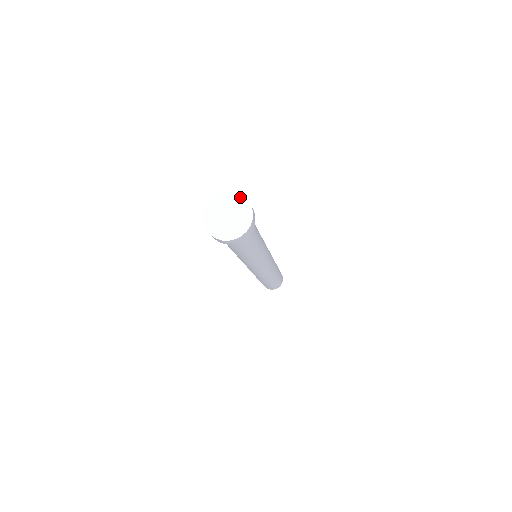
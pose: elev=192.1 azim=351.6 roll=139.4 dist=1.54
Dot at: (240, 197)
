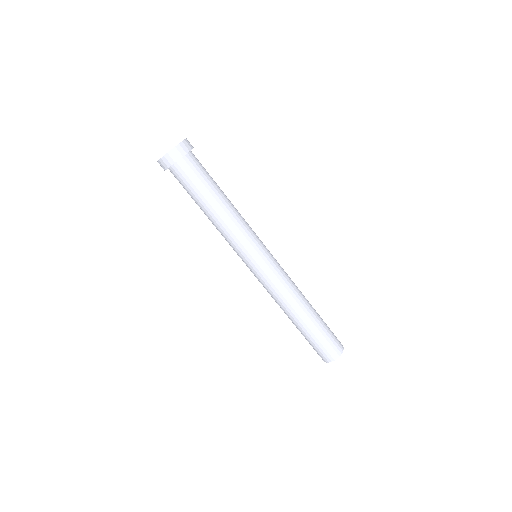
Dot at: occluded
